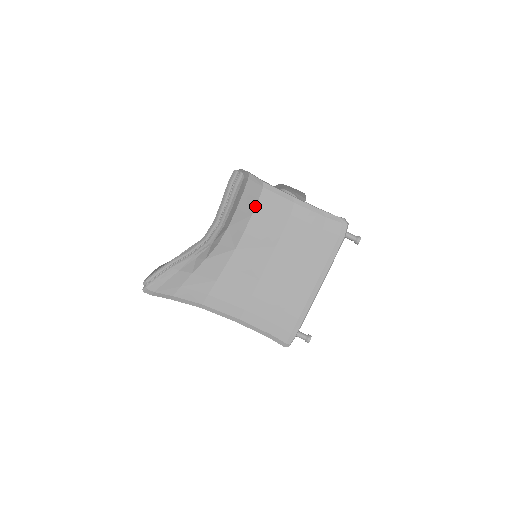
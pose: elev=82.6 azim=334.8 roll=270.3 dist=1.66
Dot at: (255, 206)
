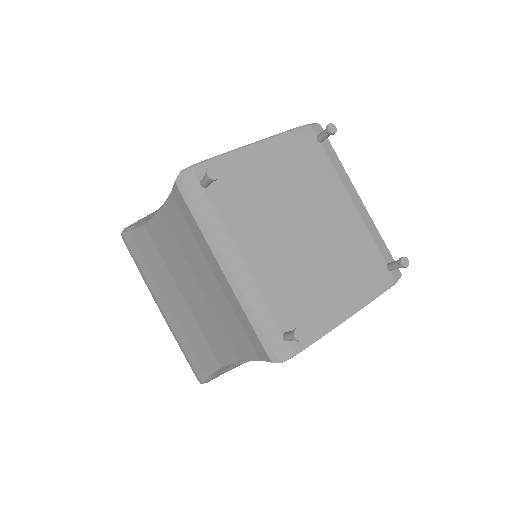
Dot at: occluded
